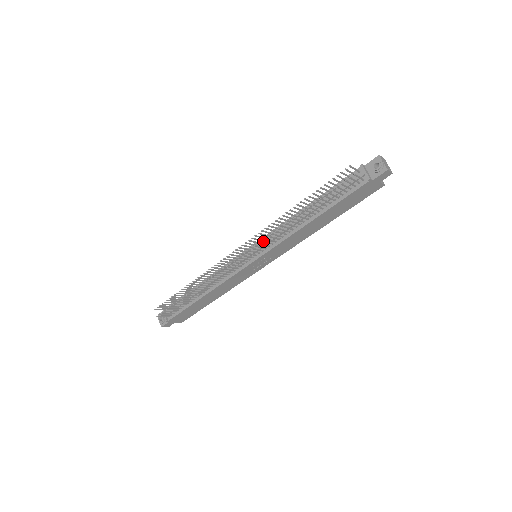
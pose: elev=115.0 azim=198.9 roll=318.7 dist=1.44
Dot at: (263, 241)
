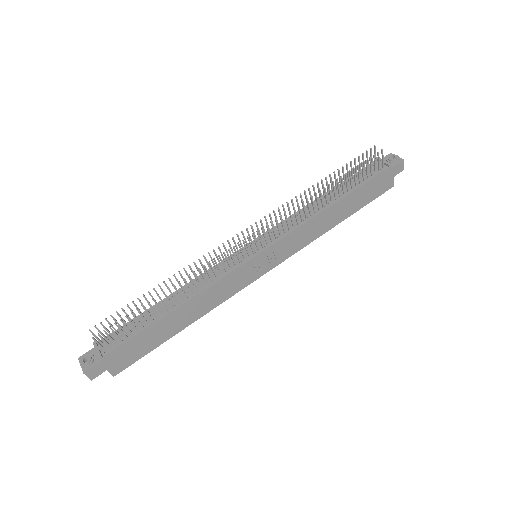
Dot at: (281, 218)
